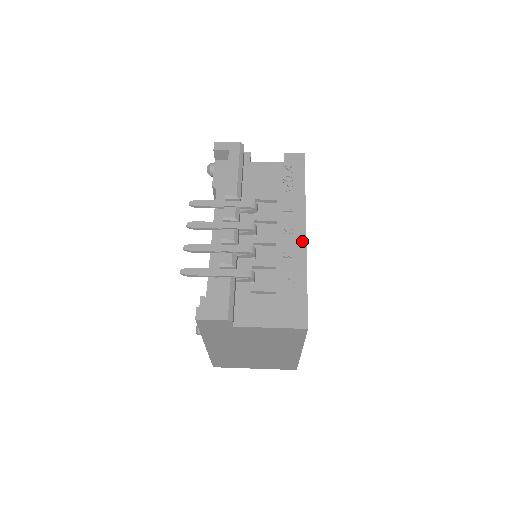
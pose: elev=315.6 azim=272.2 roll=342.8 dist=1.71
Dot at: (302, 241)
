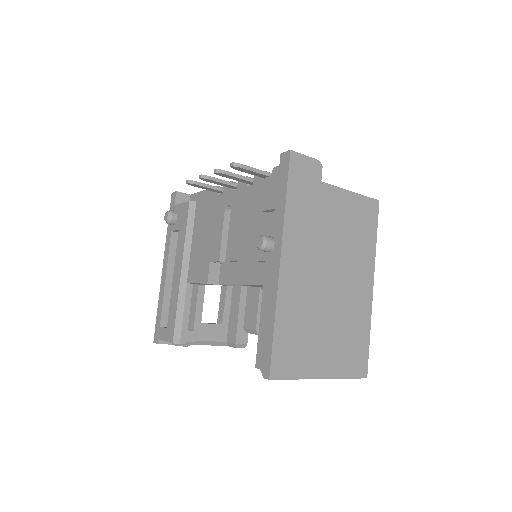
Dot at: occluded
